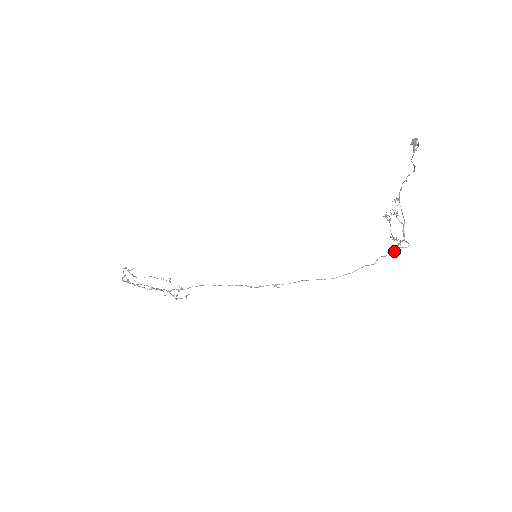
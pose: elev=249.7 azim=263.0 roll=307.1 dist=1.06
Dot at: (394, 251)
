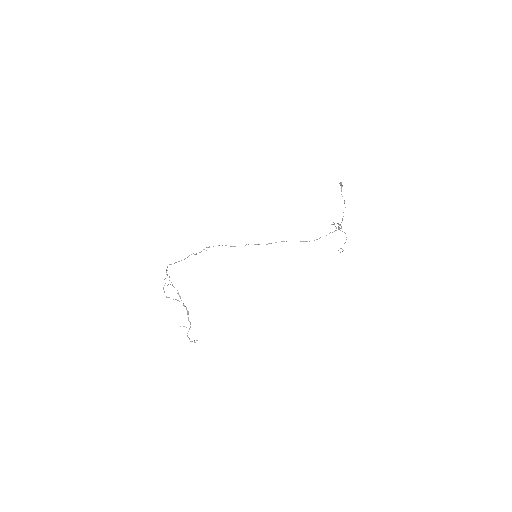
Dot at: (336, 230)
